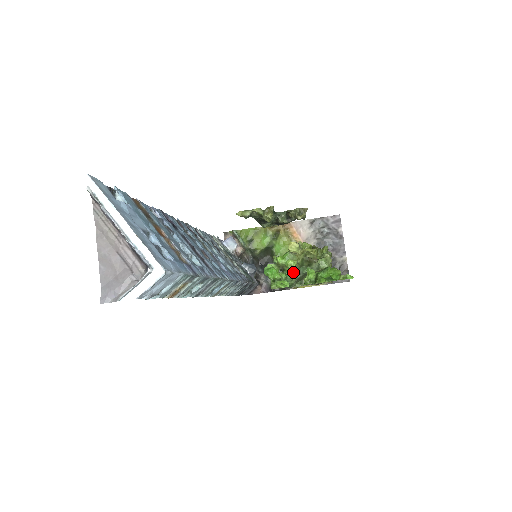
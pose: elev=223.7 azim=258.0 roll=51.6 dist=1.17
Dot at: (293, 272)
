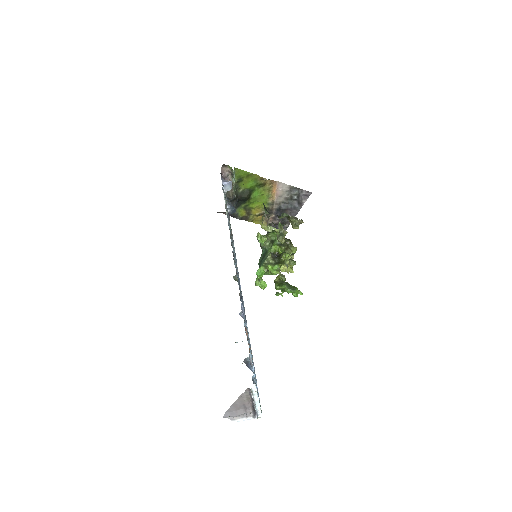
Dot at: (272, 274)
